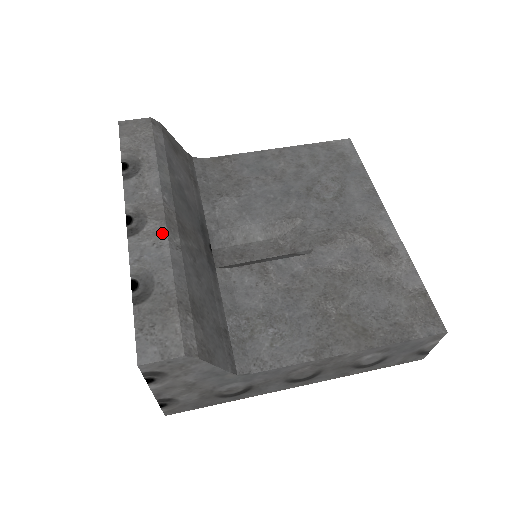
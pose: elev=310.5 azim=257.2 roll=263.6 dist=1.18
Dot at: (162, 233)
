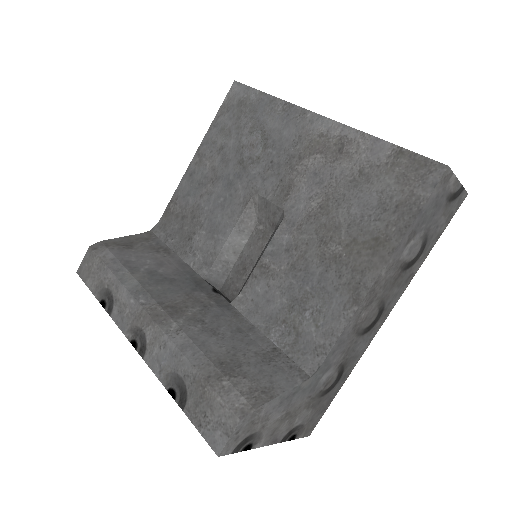
Dot at: (159, 333)
